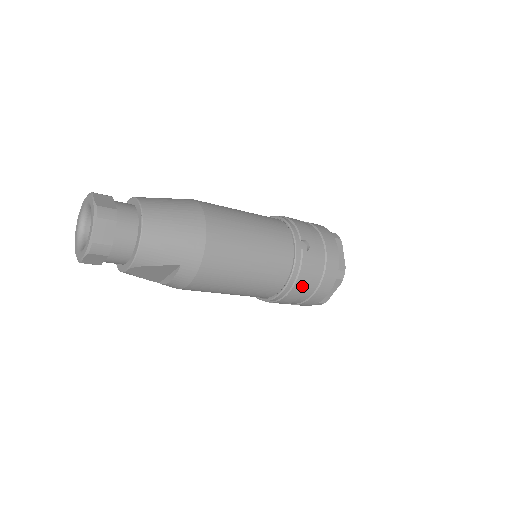
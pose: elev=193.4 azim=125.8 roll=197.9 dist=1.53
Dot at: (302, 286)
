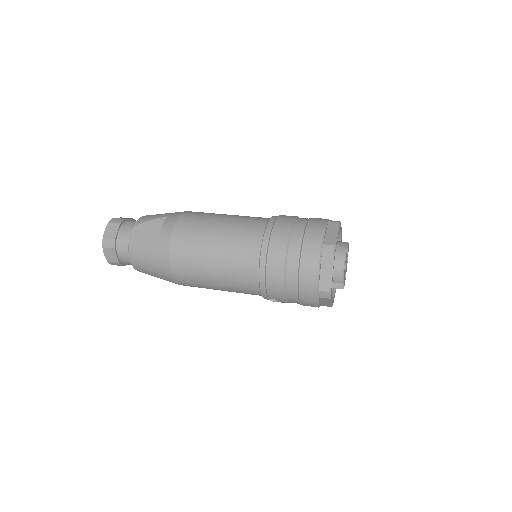
Dot at: occluded
